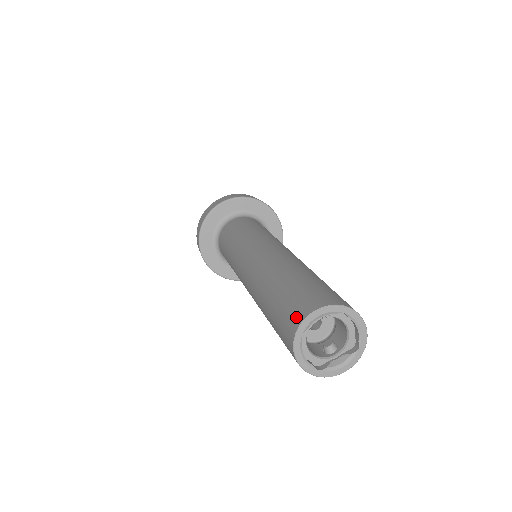
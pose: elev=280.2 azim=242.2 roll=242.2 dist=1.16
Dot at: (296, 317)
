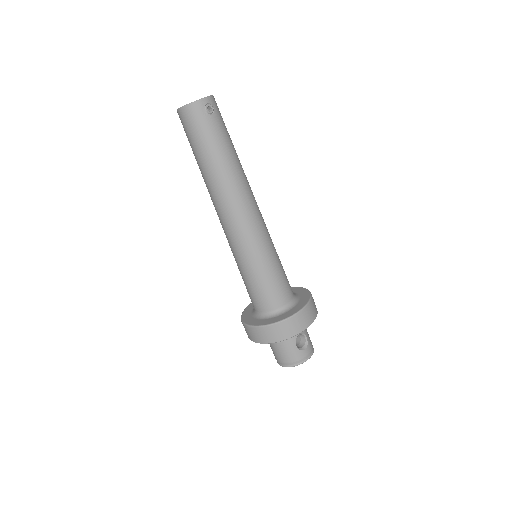
Dot at: occluded
